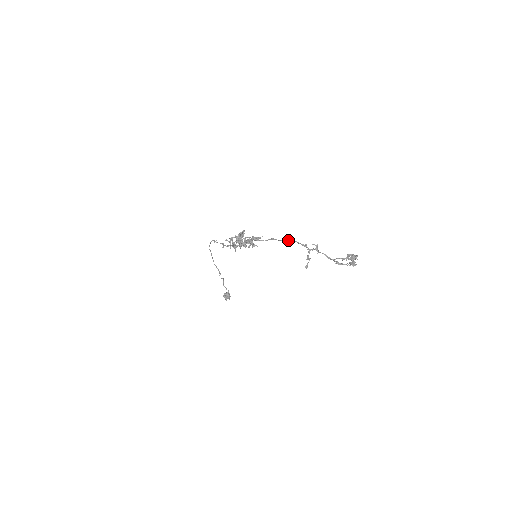
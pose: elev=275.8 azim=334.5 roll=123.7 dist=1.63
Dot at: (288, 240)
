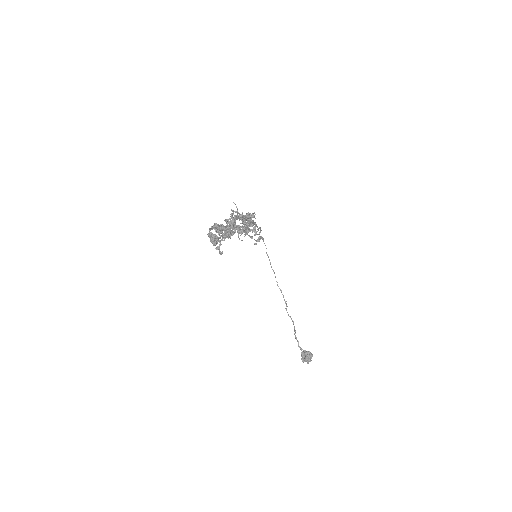
Dot at: (244, 216)
